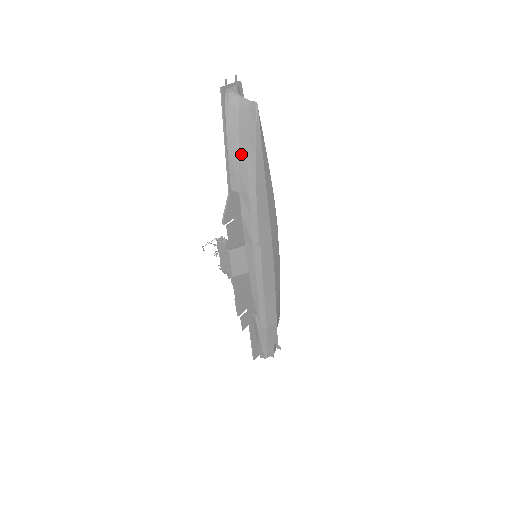
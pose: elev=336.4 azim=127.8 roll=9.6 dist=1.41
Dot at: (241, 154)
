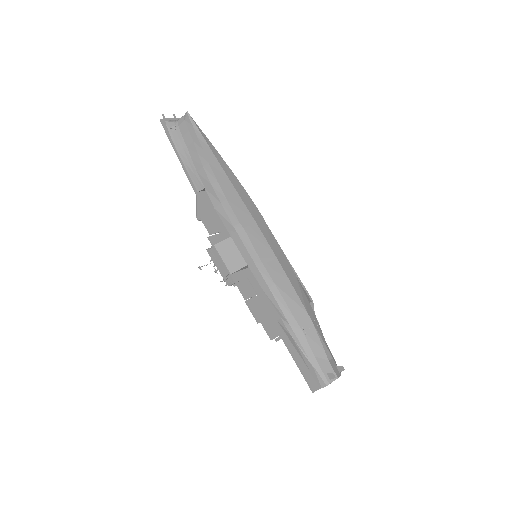
Dot at: (192, 156)
